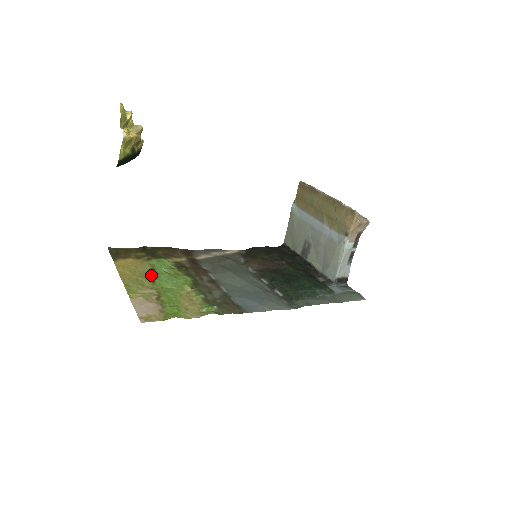
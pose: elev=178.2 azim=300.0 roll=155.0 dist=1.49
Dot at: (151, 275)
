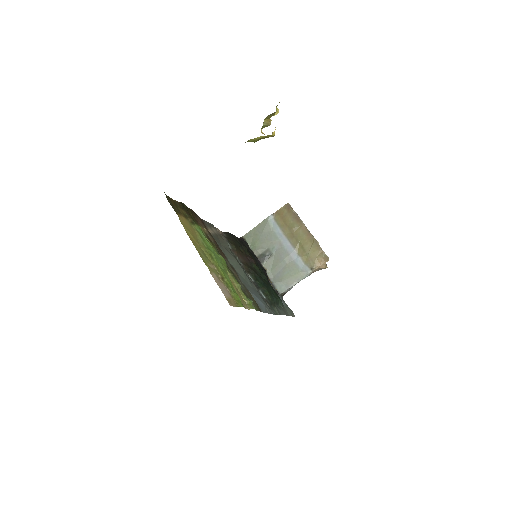
Dot at: (206, 247)
